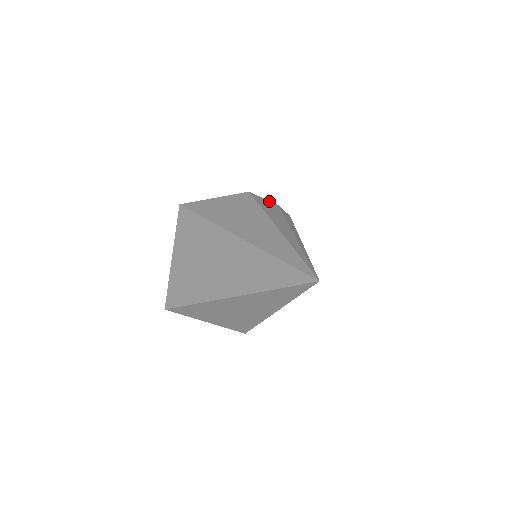
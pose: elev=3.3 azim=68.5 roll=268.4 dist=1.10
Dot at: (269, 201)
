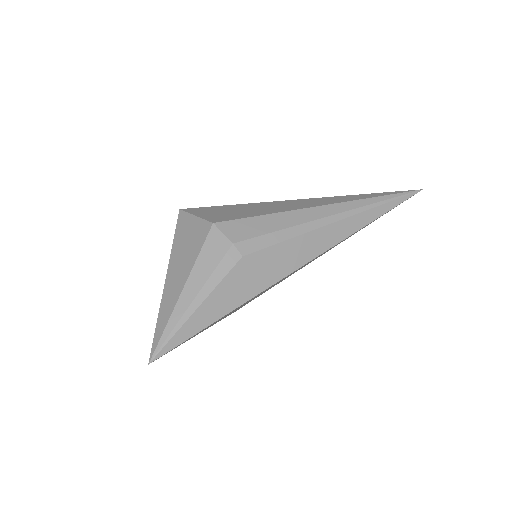
Dot at: (226, 238)
